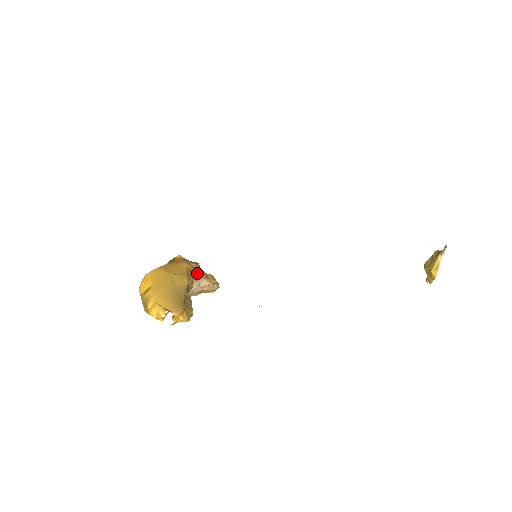
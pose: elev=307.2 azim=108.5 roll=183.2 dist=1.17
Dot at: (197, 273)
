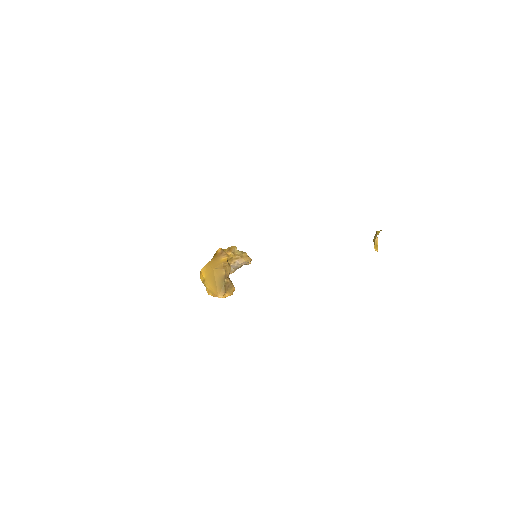
Dot at: (234, 258)
